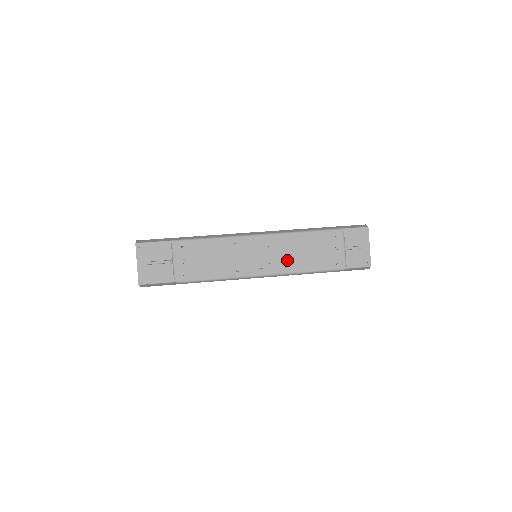
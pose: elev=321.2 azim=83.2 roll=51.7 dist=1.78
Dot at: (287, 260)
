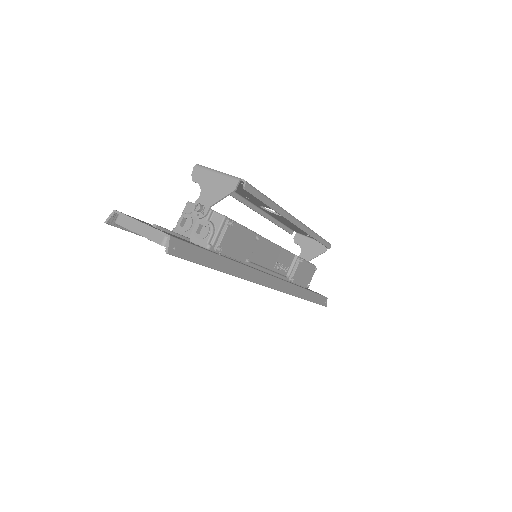
Dot at: occluded
